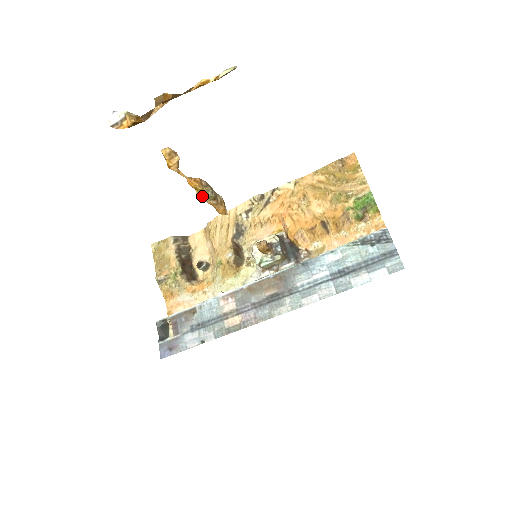
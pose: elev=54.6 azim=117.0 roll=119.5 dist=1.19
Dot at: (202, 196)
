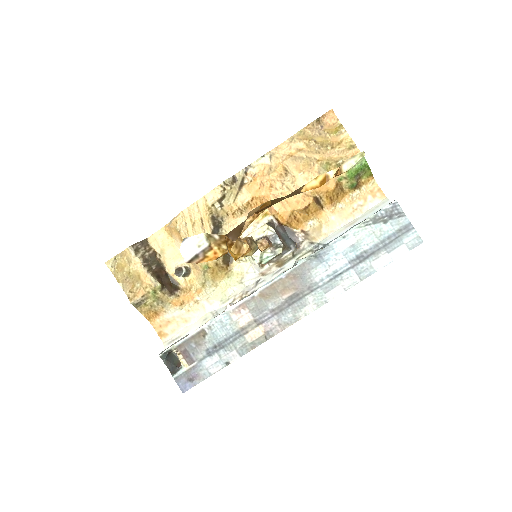
Dot at: occluded
